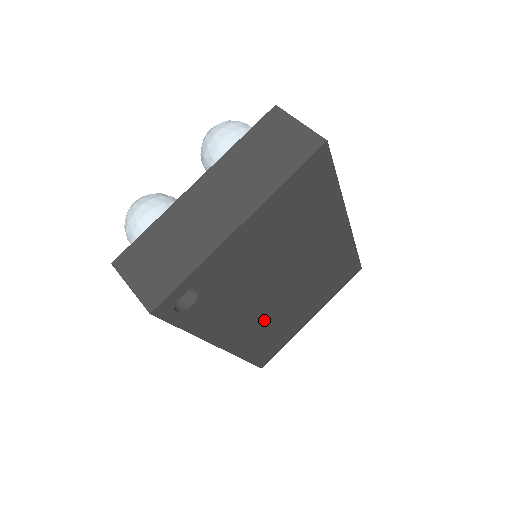
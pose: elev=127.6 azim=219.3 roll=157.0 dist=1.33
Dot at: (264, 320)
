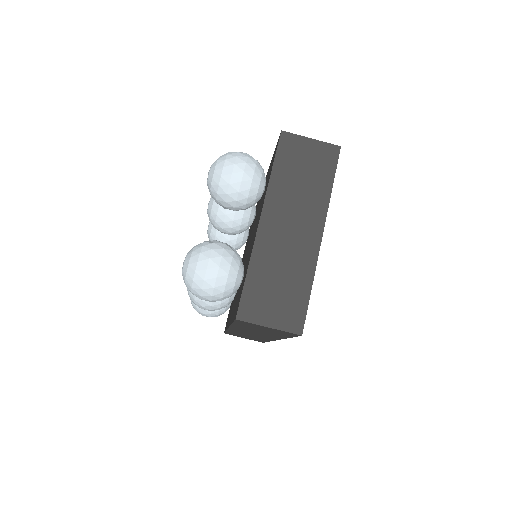
Dot at: occluded
